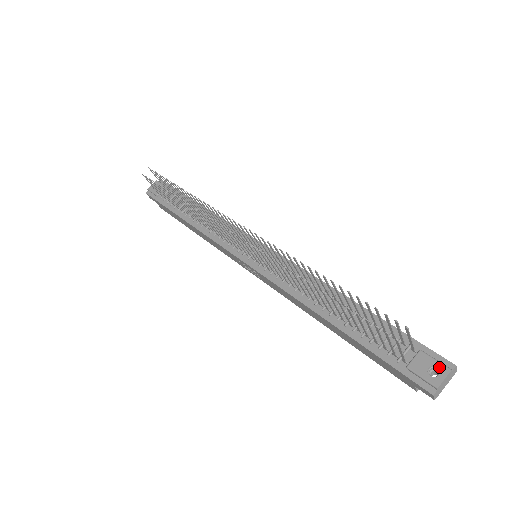
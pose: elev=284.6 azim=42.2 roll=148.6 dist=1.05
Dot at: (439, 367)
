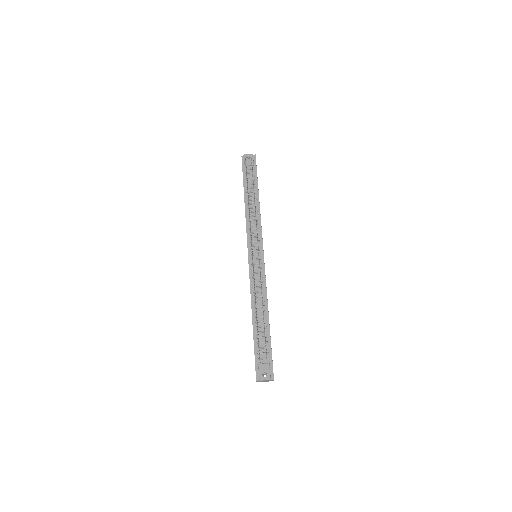
Dot at: (268, 375)
